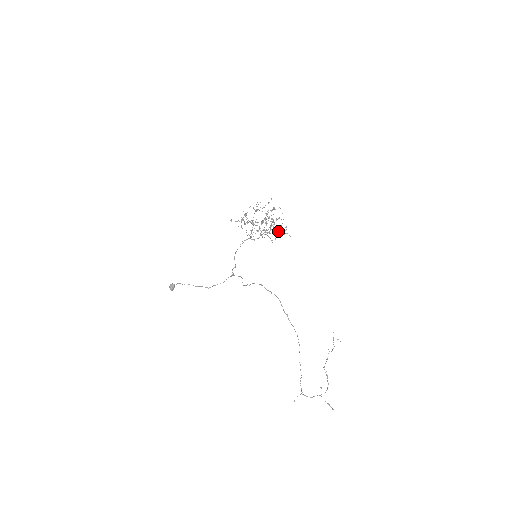
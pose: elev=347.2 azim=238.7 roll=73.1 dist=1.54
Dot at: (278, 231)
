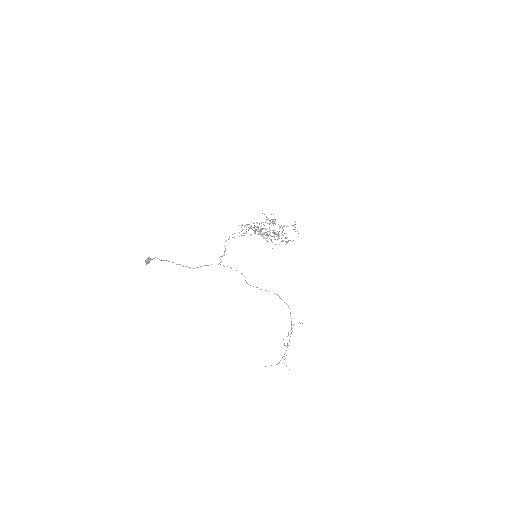
Dot at: (279, 238)
